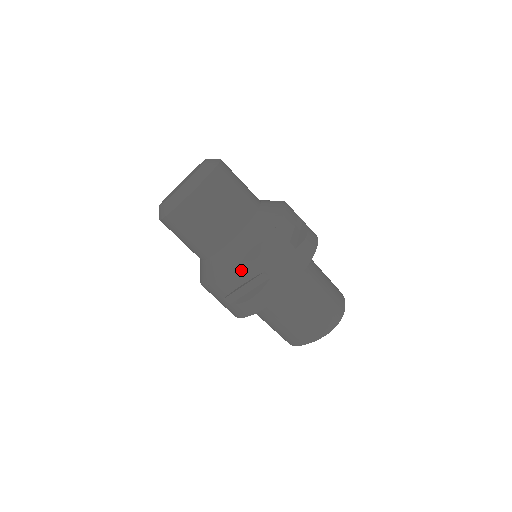
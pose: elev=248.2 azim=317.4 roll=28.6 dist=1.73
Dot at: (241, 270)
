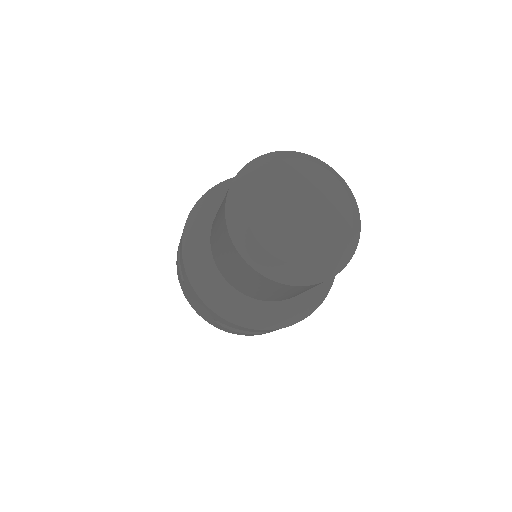
Dot at: occluded
